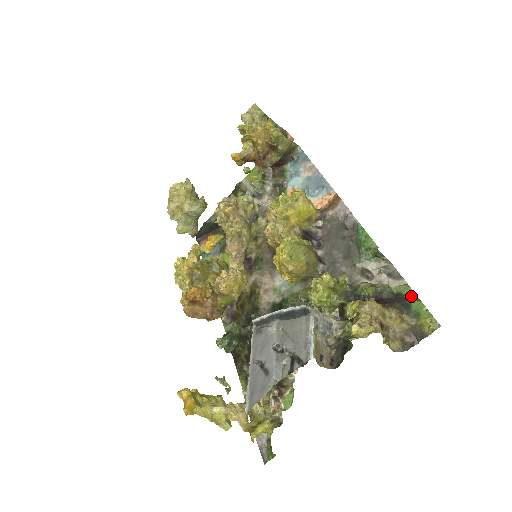
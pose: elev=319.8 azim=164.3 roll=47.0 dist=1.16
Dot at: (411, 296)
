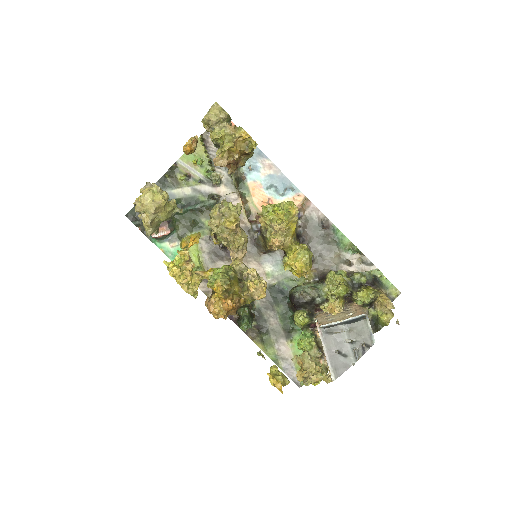
Dot at: (382, 276)
